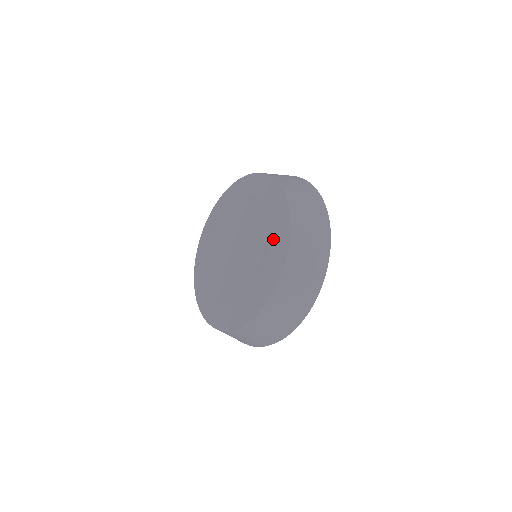
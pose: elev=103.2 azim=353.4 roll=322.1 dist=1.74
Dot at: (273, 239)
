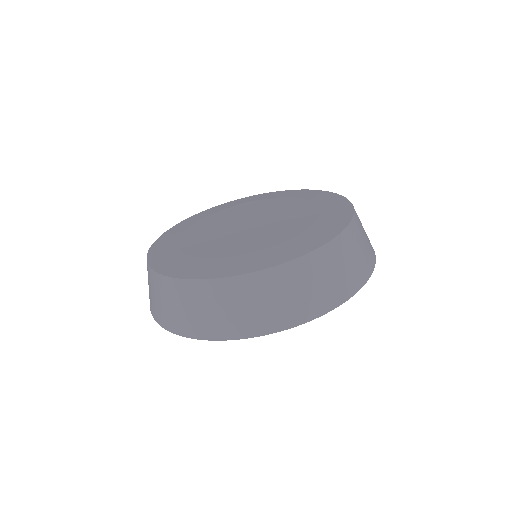
Dot at: (298, 238)
